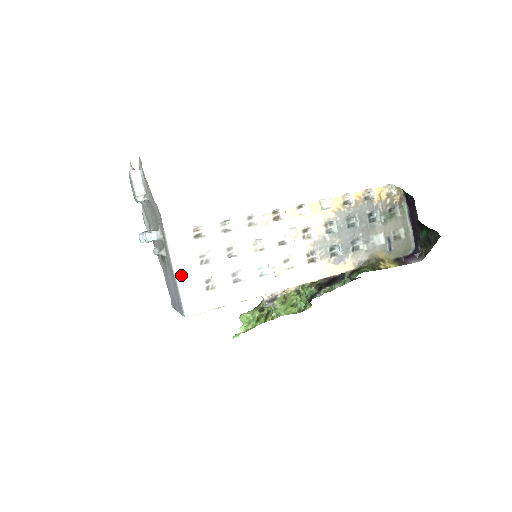
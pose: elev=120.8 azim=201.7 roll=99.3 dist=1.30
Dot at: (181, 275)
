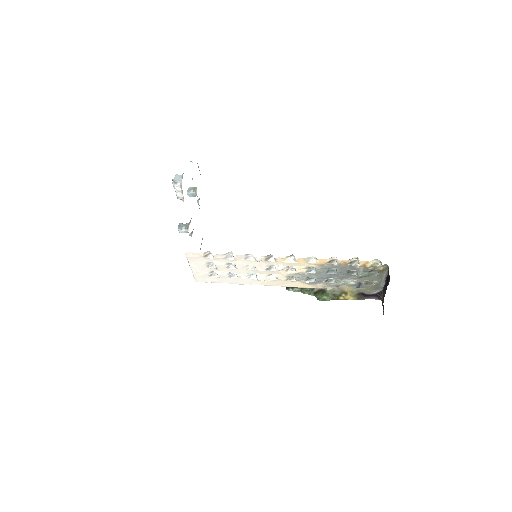
Dot at: (194, 268)
